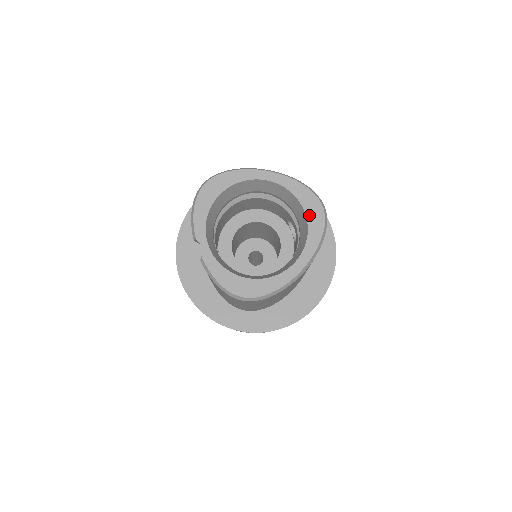
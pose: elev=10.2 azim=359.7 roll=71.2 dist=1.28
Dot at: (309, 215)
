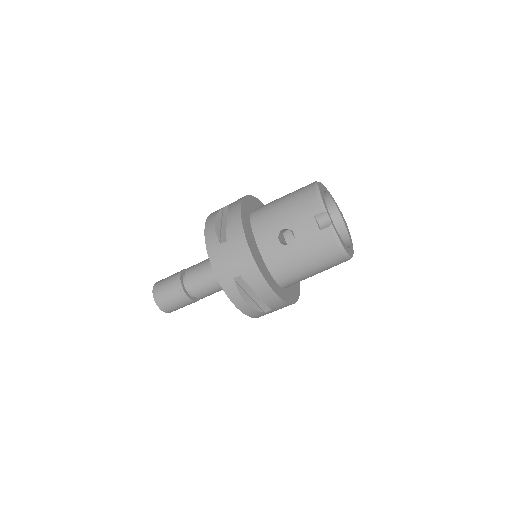
Dot at: (345, 223)
